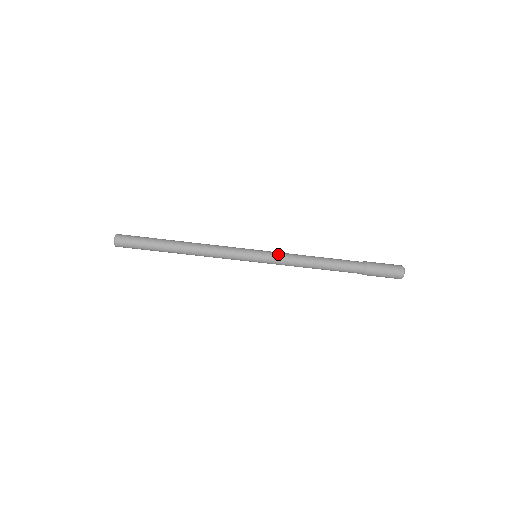
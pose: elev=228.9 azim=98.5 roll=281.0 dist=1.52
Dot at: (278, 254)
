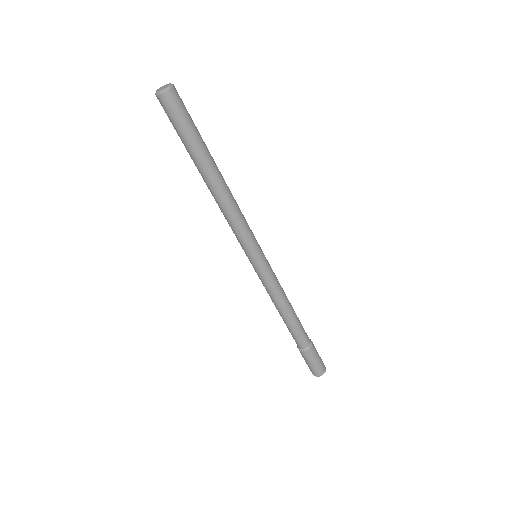
Dot at: occluded
